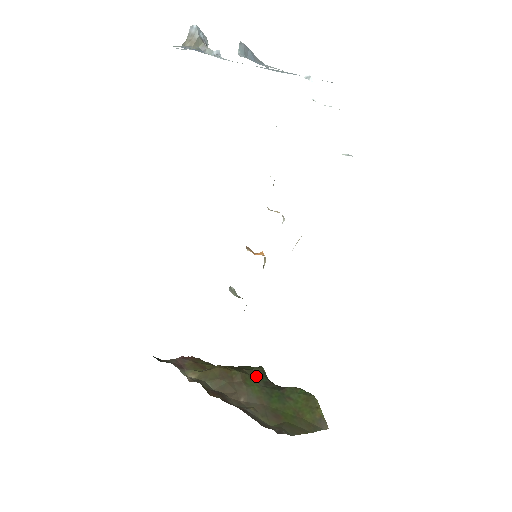
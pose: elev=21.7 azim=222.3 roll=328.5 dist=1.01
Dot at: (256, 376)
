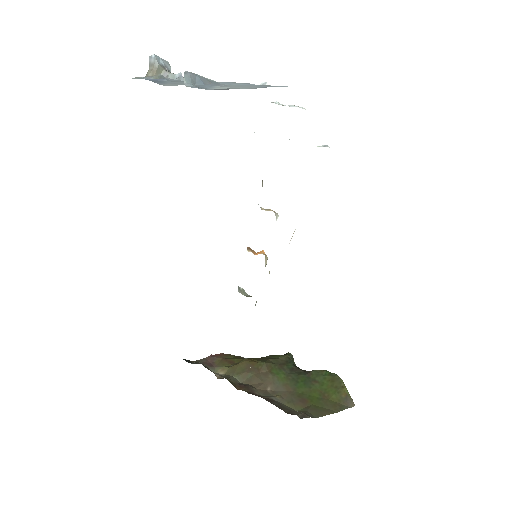
Dot at: (282, 364)
